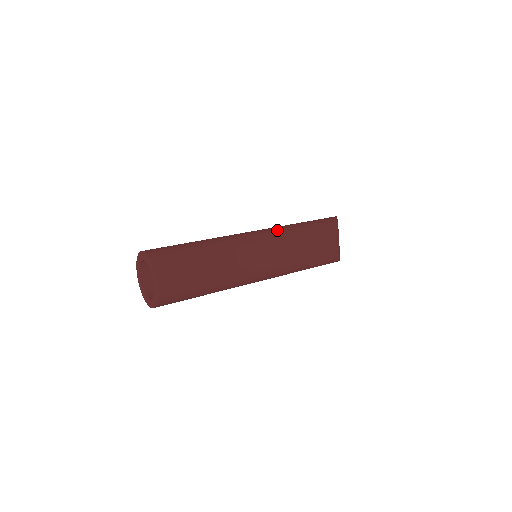
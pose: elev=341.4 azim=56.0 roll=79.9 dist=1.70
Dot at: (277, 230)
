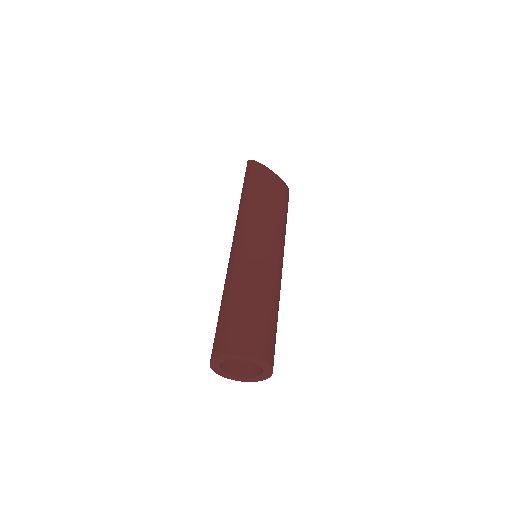
Dot at: (254, 221)
